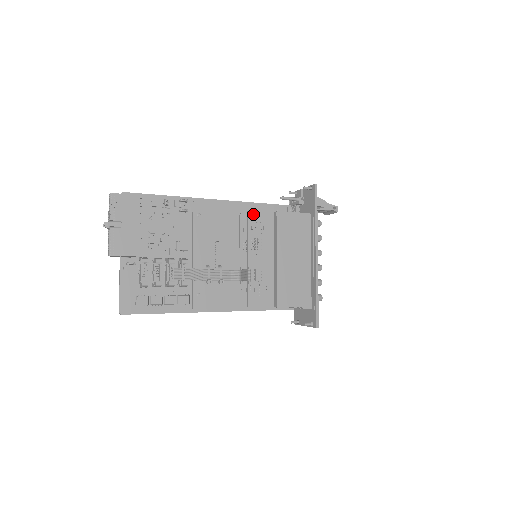
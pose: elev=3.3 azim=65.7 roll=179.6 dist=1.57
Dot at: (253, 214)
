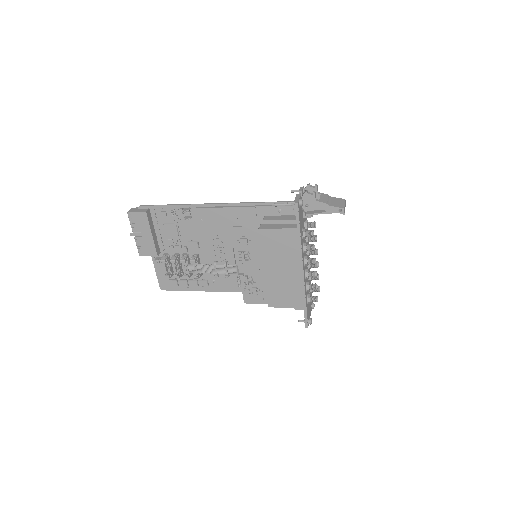
Dot at: (238, 230)
